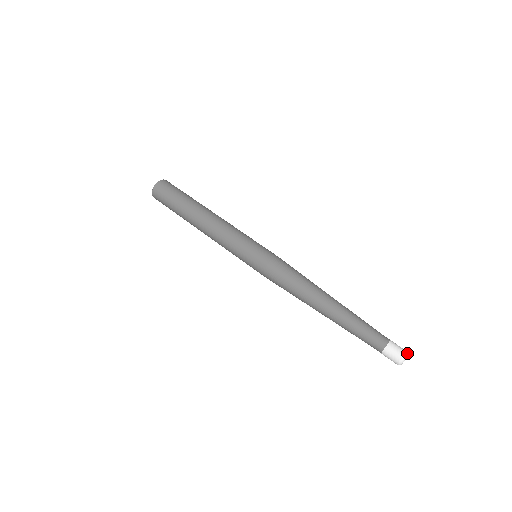
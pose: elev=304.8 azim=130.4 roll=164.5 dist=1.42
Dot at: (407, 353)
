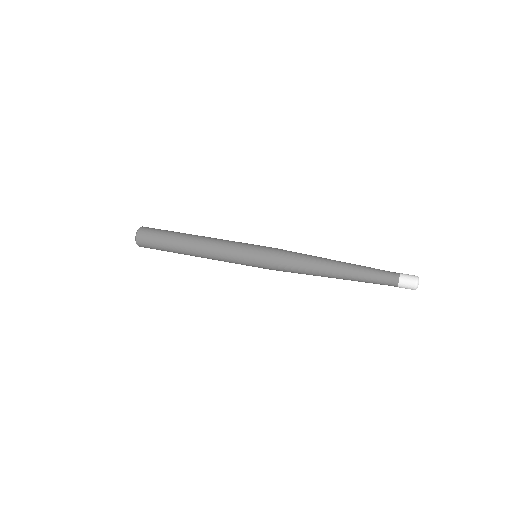
Dot at: occluded
